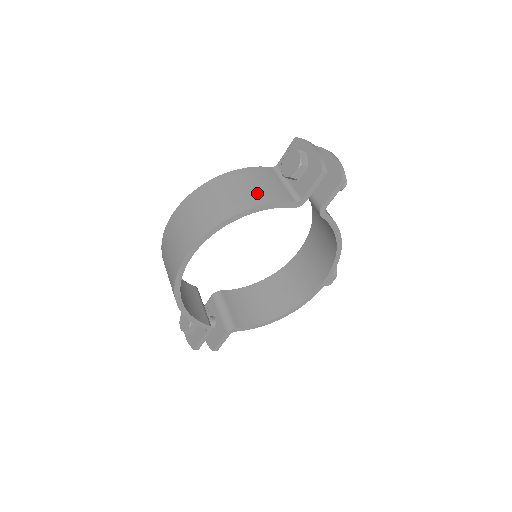
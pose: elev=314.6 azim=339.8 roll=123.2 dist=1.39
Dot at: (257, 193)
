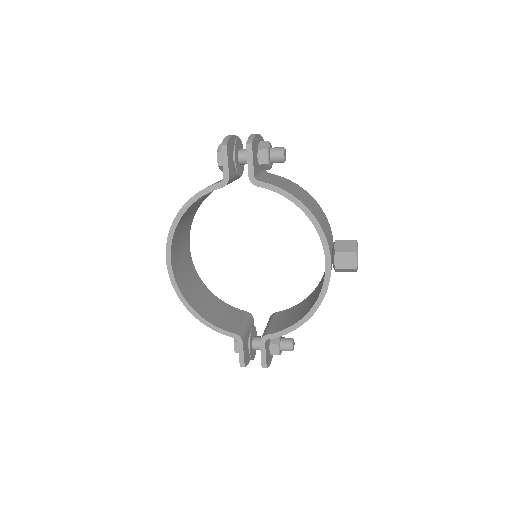
Dot at: occluded
